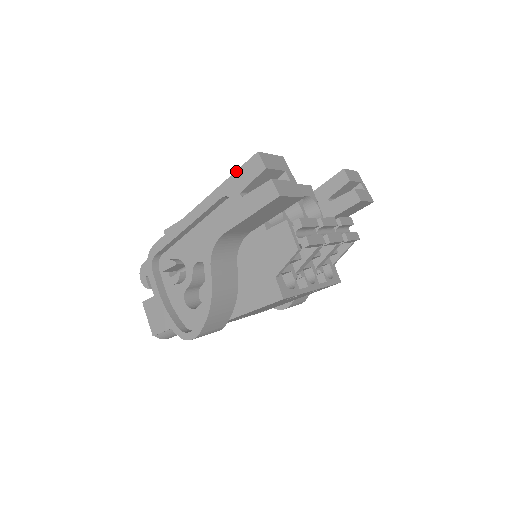
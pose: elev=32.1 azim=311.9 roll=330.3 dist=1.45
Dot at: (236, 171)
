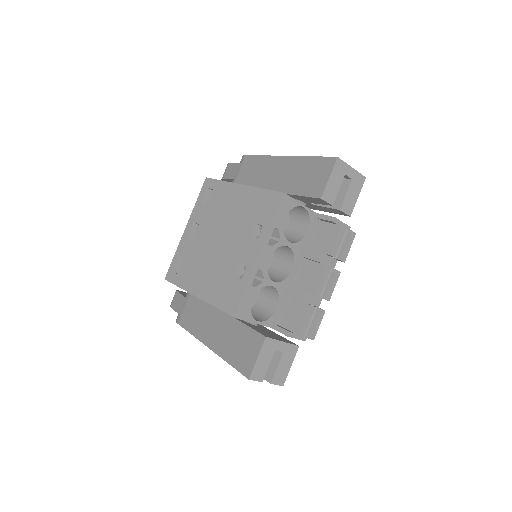
Dot at: (233, 367)
